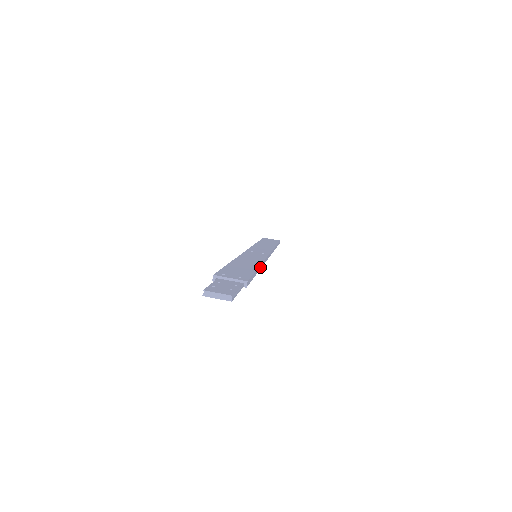
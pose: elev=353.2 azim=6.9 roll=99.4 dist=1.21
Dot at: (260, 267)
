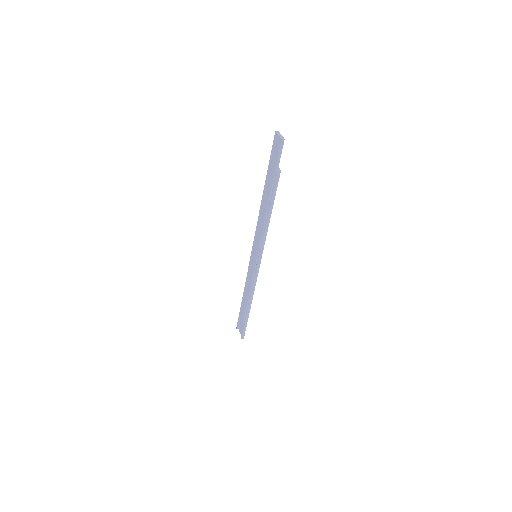
Dot at: (267, 225)
